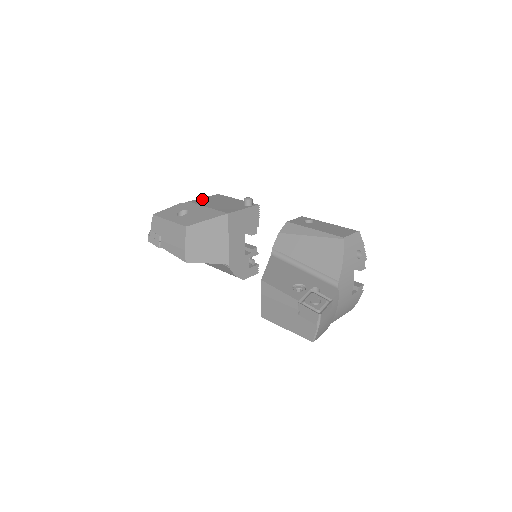
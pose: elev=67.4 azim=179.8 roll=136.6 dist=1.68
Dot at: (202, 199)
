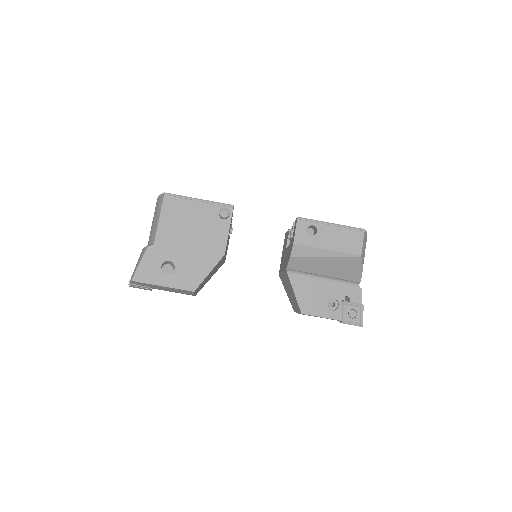
Dot at: (163, 225)
